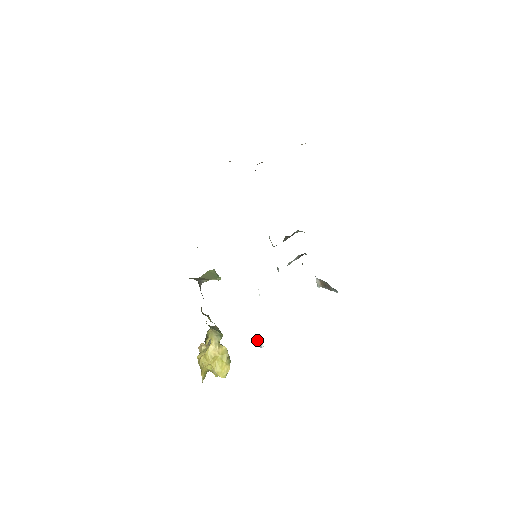
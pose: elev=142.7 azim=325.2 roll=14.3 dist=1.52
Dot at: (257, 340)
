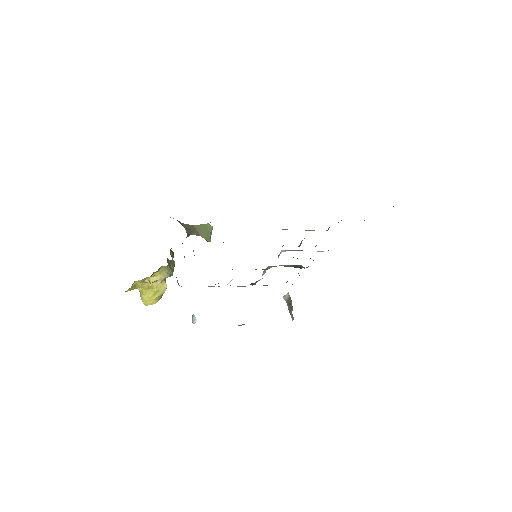
Dot at: (194, 316)
